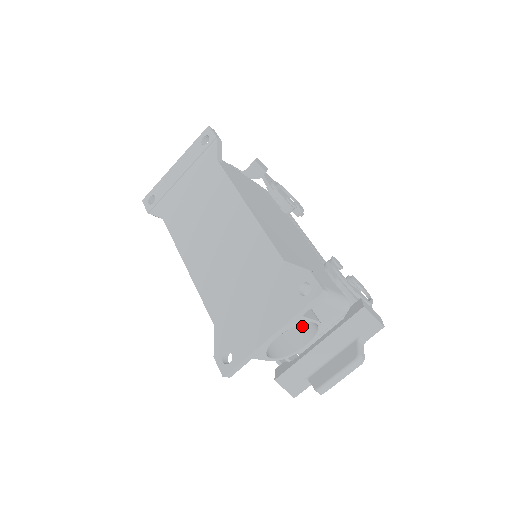
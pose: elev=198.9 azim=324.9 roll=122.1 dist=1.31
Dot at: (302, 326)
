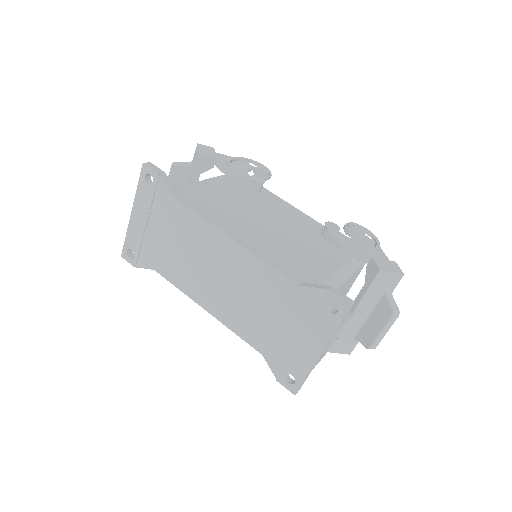
Dot at: occluded
